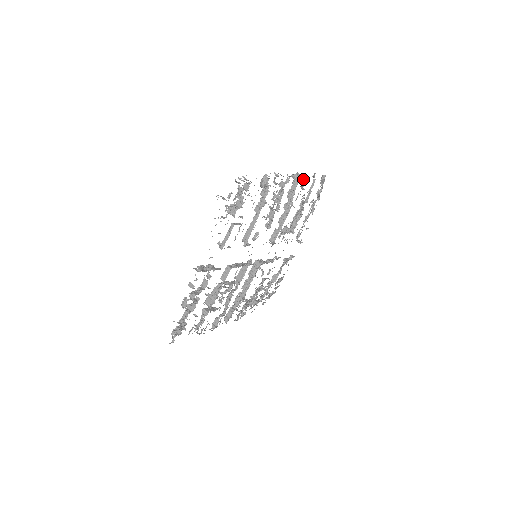
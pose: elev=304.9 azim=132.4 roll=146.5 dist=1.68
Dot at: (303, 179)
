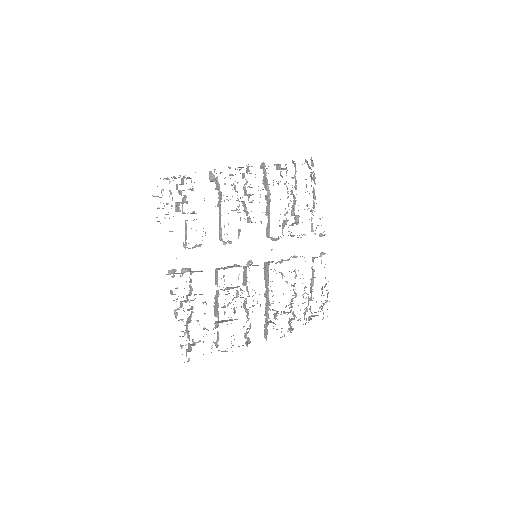
Dot at: (279, 167)
